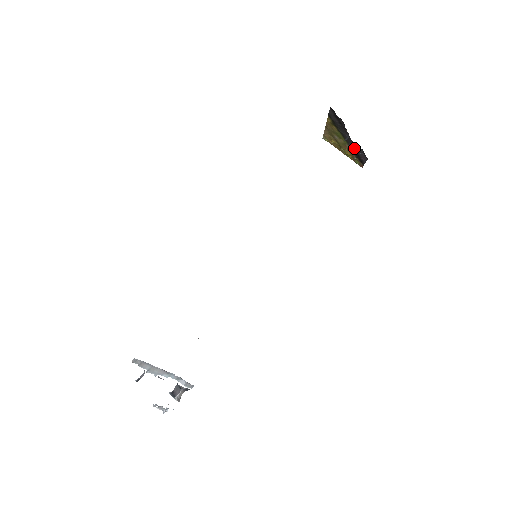
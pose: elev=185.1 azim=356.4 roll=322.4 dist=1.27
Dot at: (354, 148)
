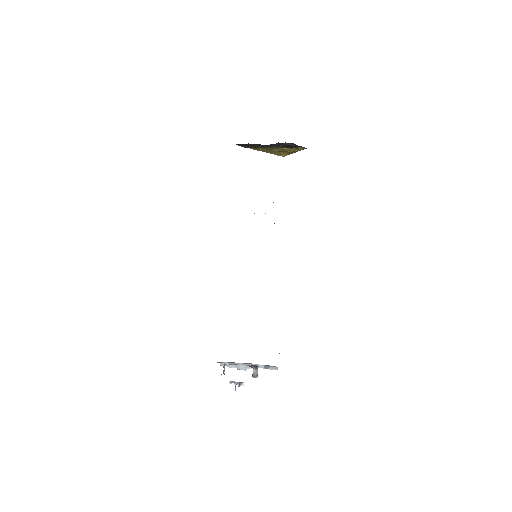
Dot at: (280, 146)
